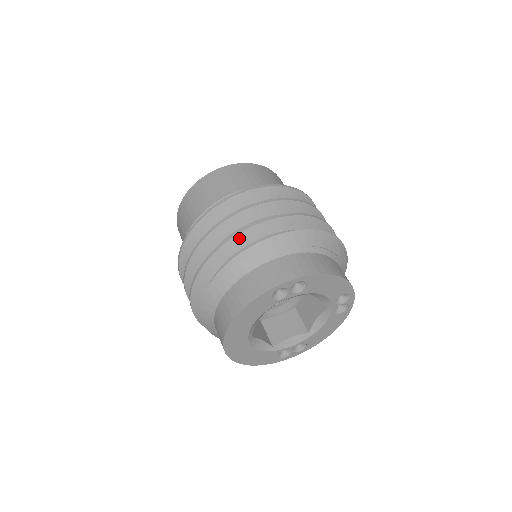
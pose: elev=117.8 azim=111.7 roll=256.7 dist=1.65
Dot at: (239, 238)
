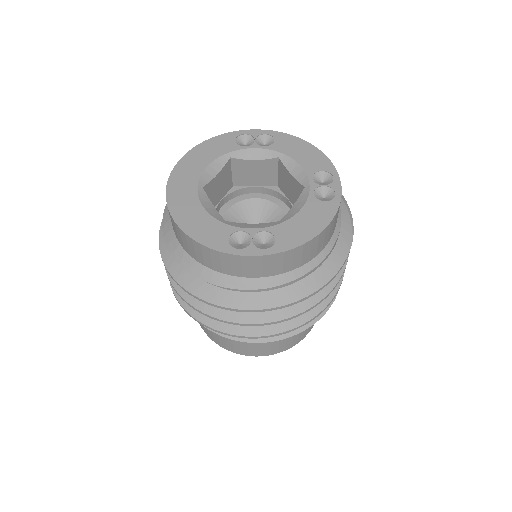
Dot at: occluded
